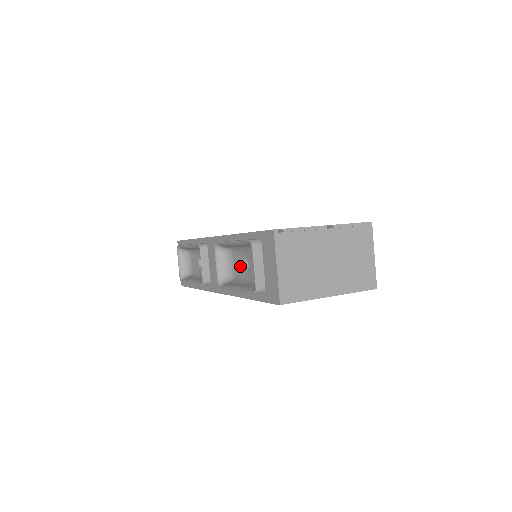
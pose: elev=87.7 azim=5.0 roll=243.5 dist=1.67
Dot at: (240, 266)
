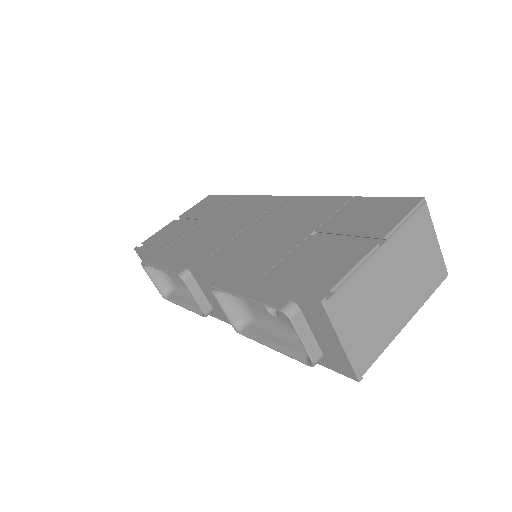
Dot at: (259, 308)
